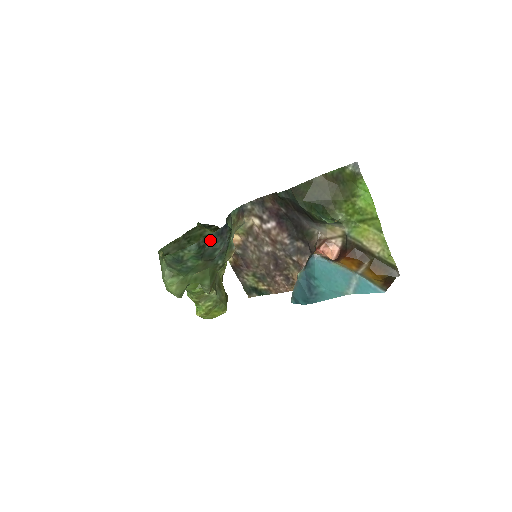
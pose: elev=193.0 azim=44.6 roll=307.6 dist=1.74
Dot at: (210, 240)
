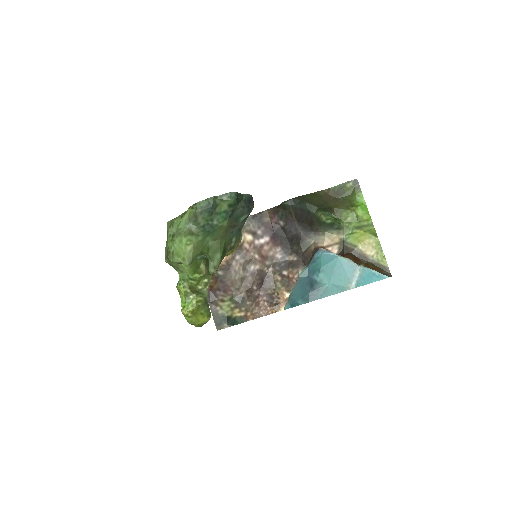
Dot at: (242, 200)
